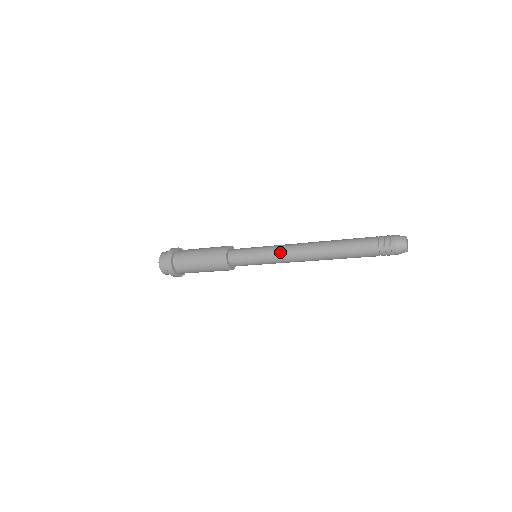
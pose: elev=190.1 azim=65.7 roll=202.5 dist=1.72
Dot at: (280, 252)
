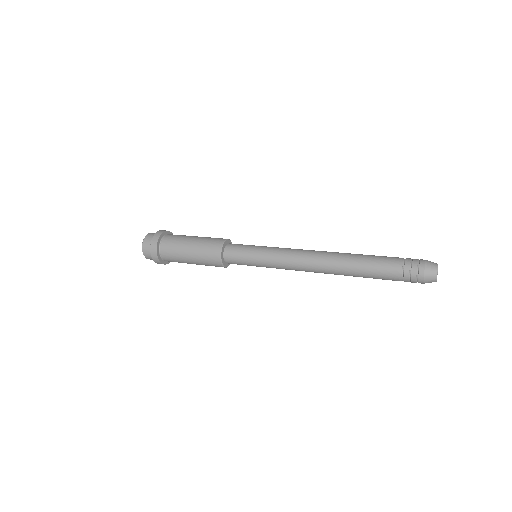
Dot at: (285, 263)
